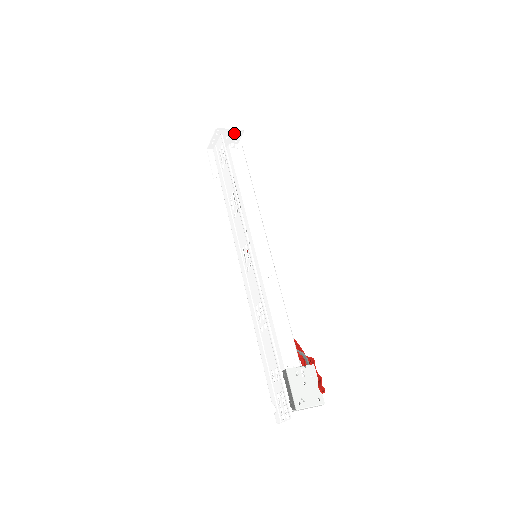
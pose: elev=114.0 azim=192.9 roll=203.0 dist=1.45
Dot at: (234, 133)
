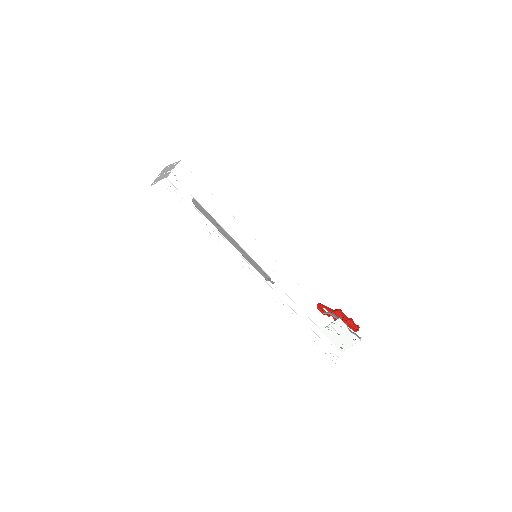
Dot at: (163, 171)
